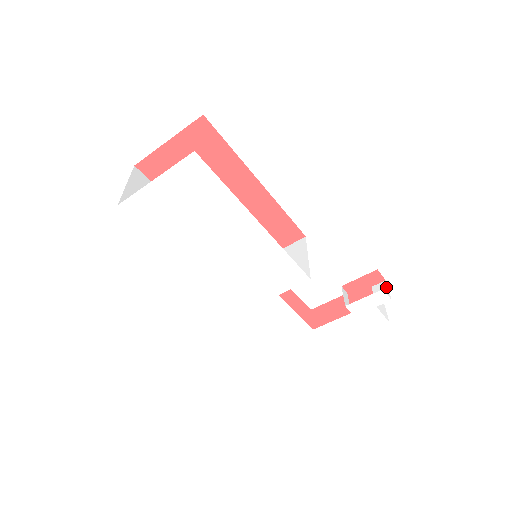
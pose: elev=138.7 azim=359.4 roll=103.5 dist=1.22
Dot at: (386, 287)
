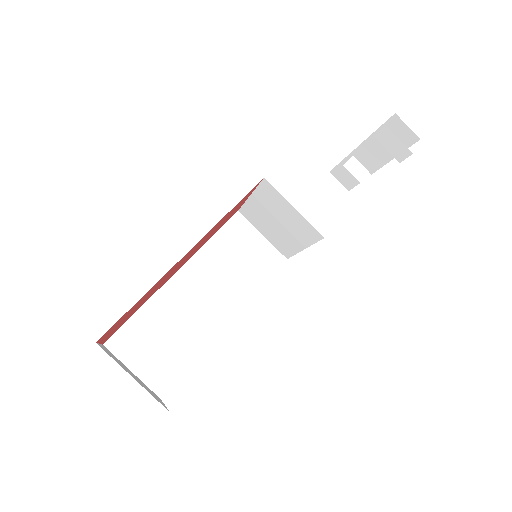
Dot at: (393, 137)
